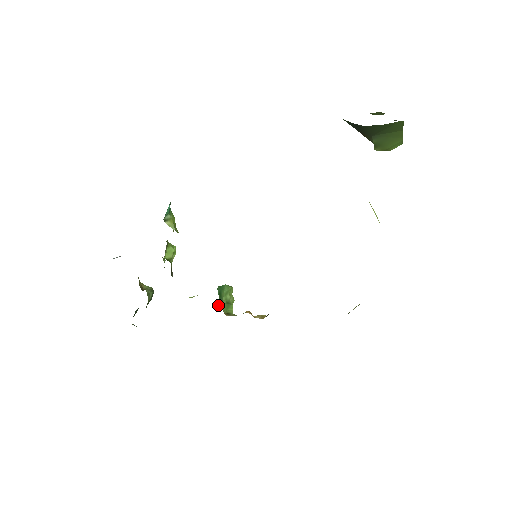
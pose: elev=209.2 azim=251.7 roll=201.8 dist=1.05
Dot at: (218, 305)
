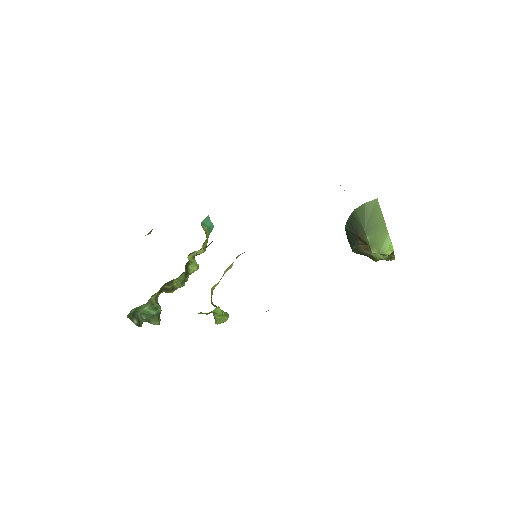
Dot at: occluded
